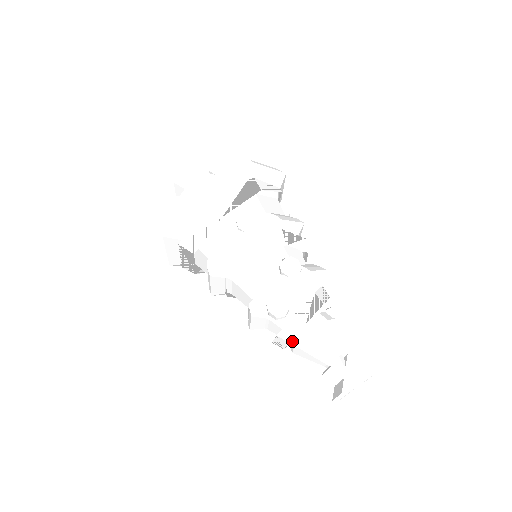
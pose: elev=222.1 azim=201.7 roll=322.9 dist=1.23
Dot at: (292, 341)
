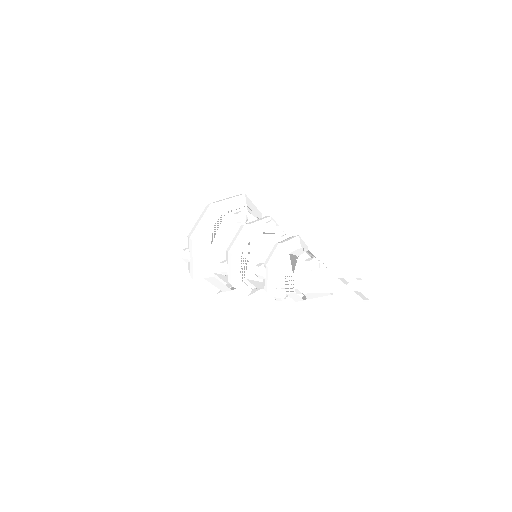
Dot at: occluded
